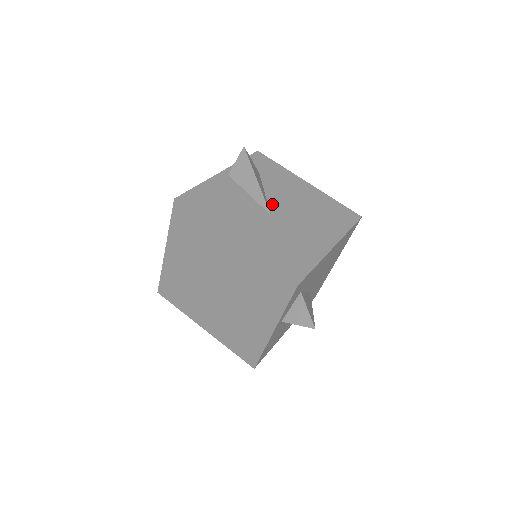
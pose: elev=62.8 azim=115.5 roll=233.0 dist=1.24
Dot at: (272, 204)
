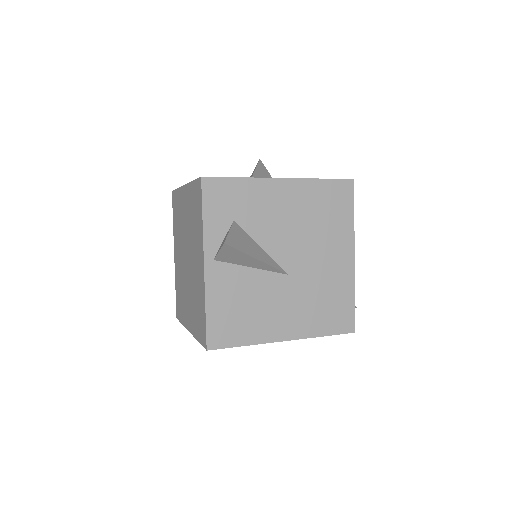
Dot at: (278, 257)
